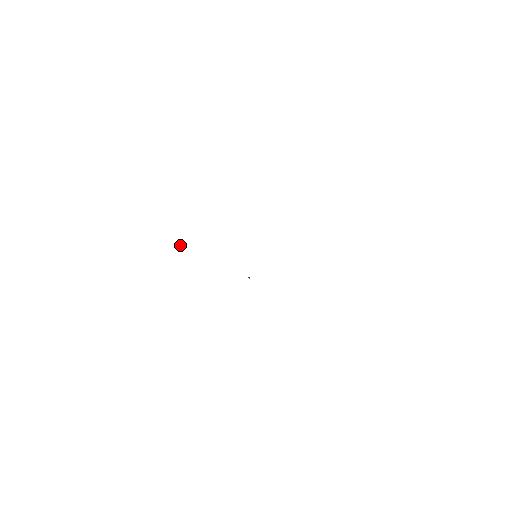
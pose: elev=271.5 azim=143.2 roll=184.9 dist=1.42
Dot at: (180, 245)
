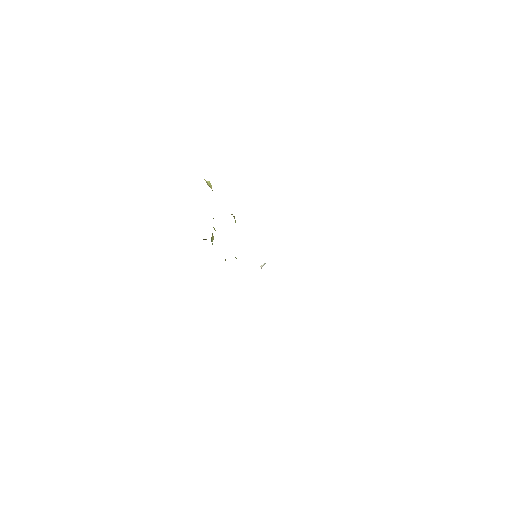
Dot at: (212, 238)
